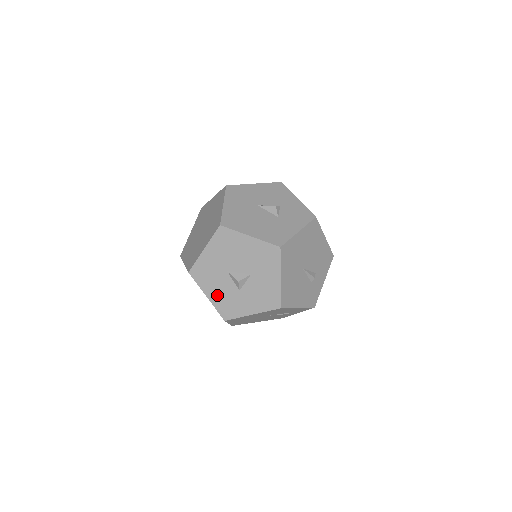
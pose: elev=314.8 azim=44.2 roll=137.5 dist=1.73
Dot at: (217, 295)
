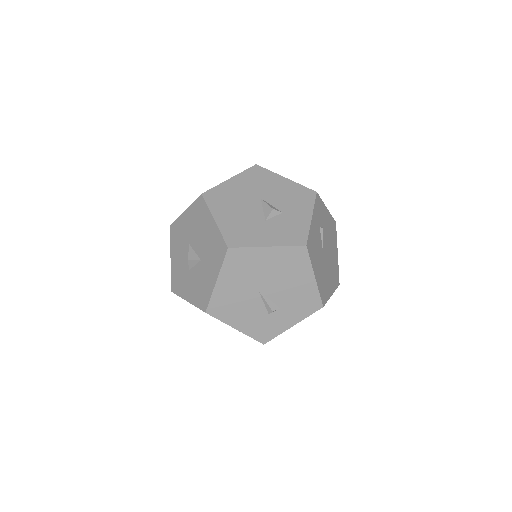
Dot at: (176, 262)
